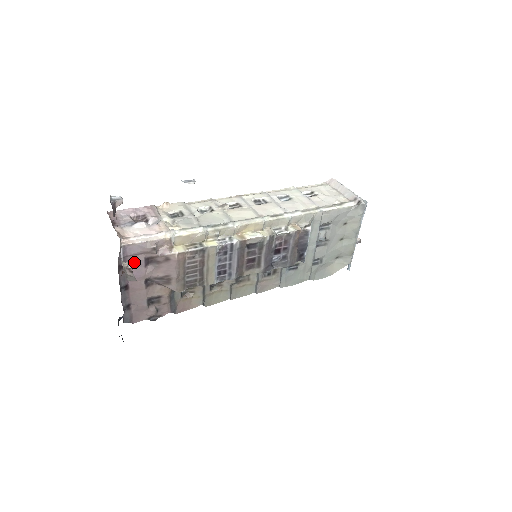
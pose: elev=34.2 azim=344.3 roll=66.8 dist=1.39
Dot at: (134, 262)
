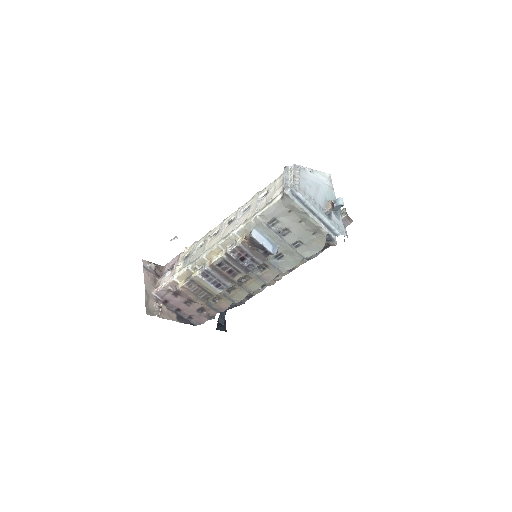
Dot at: (169, 298)
